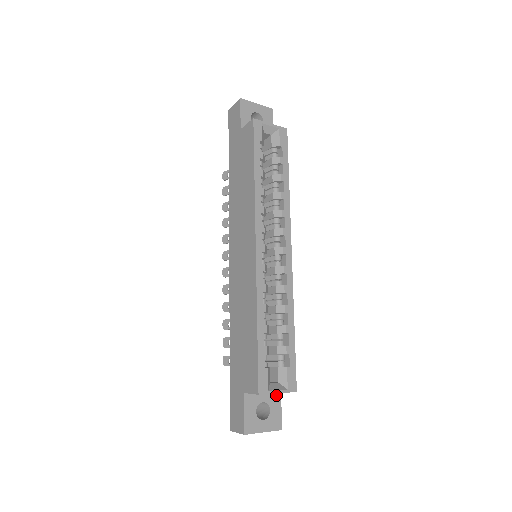
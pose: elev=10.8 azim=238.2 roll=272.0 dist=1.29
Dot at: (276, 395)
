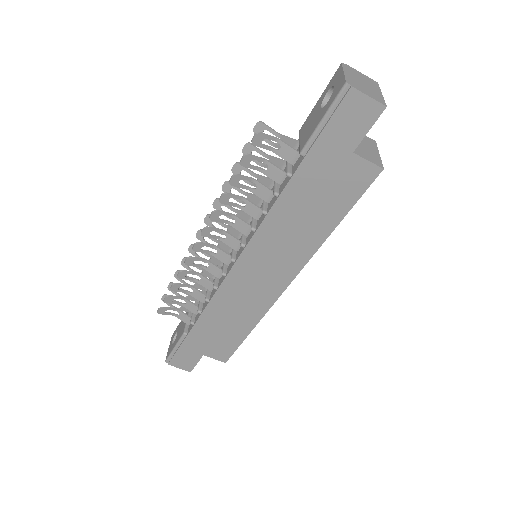
Dot at: occluded
